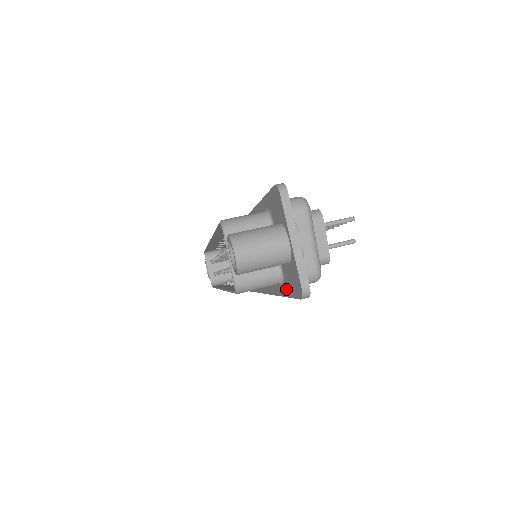
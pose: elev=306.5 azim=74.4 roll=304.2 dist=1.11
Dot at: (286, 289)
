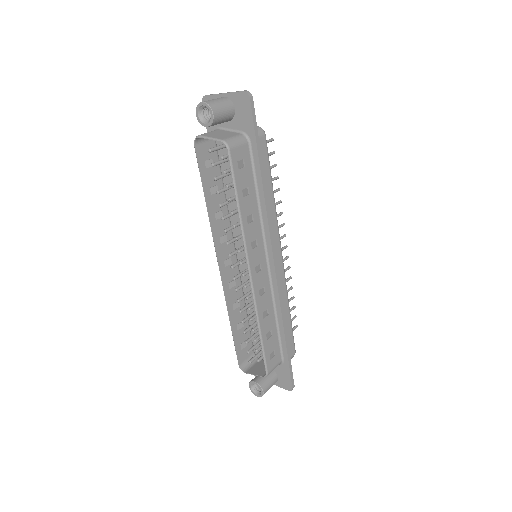
Dot at: (250, 133)
